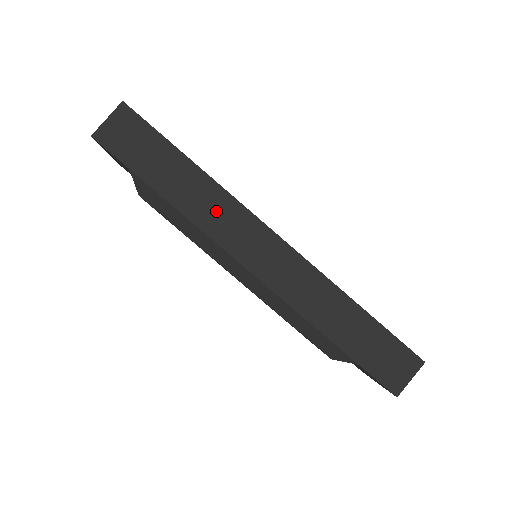
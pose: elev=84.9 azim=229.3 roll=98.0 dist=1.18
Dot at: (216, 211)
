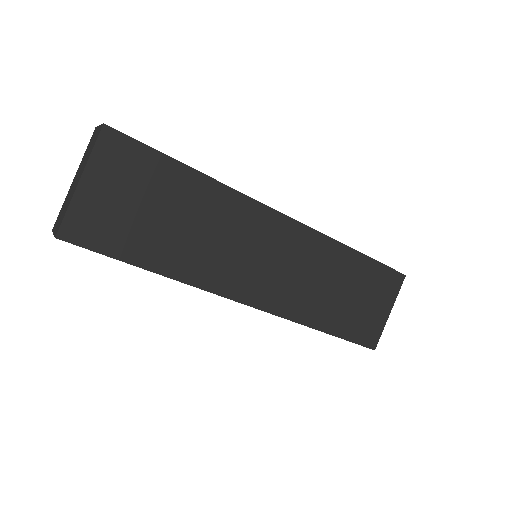
Dot at: occluded
